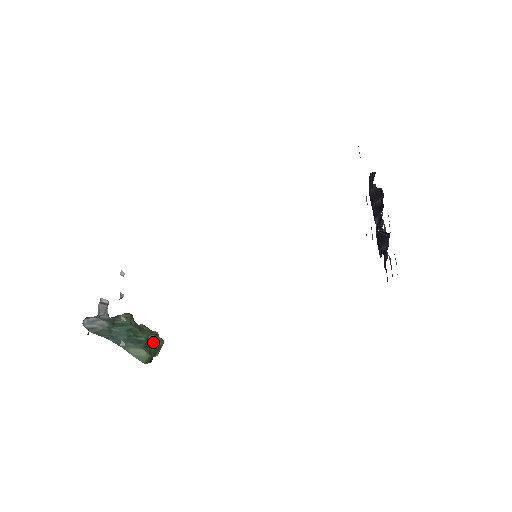
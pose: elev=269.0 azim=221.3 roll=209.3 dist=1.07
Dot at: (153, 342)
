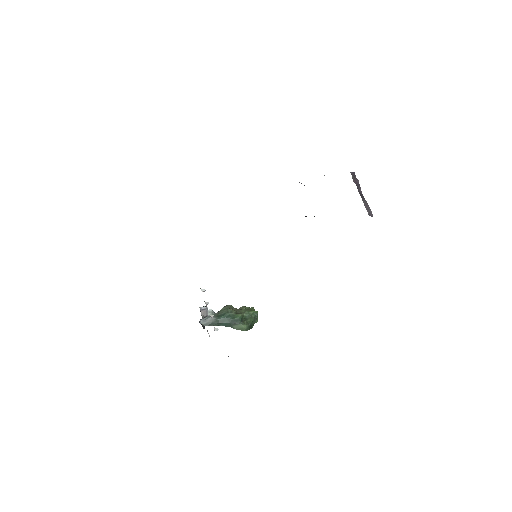
Dot at: (248, 316)
